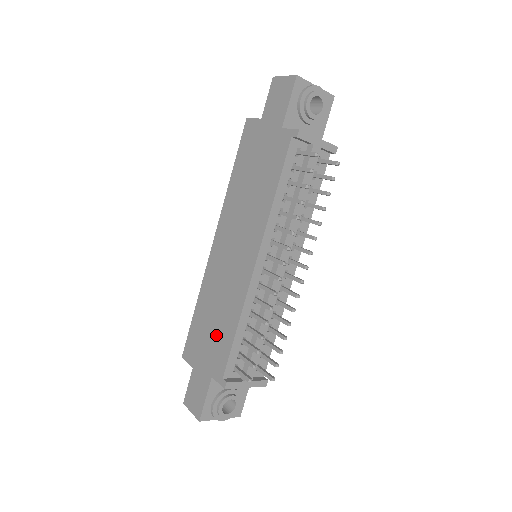
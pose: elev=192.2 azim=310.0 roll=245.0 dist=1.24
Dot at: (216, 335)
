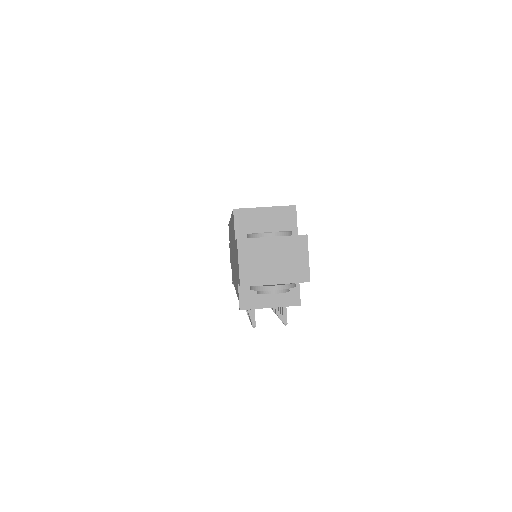
Dot at: (231, 261)
